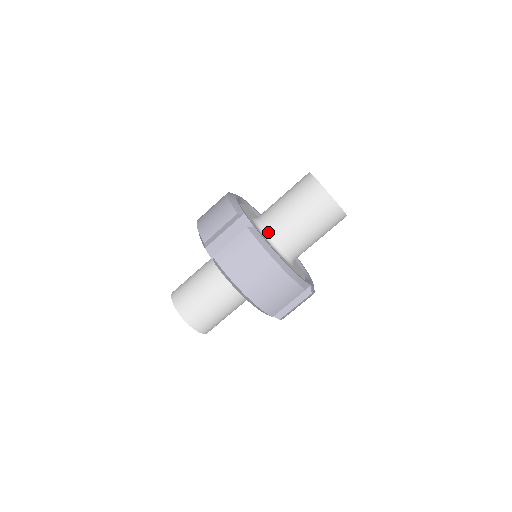
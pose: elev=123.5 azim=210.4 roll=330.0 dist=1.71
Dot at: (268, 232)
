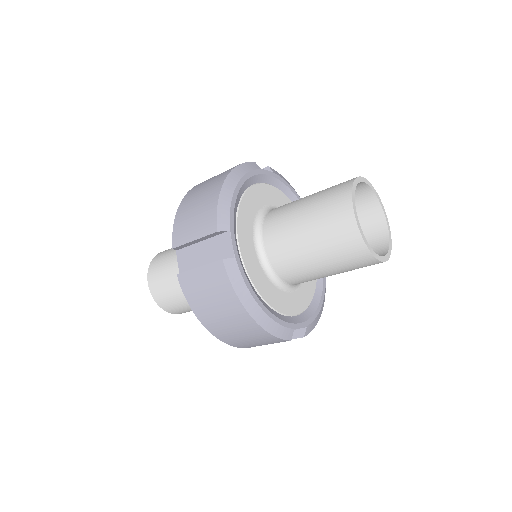
Dot at: (266, 251)
